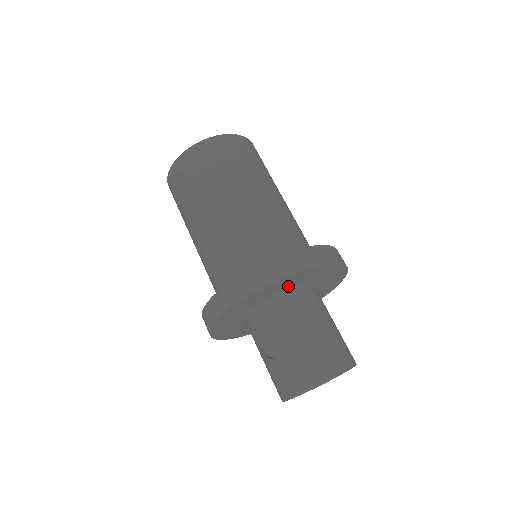
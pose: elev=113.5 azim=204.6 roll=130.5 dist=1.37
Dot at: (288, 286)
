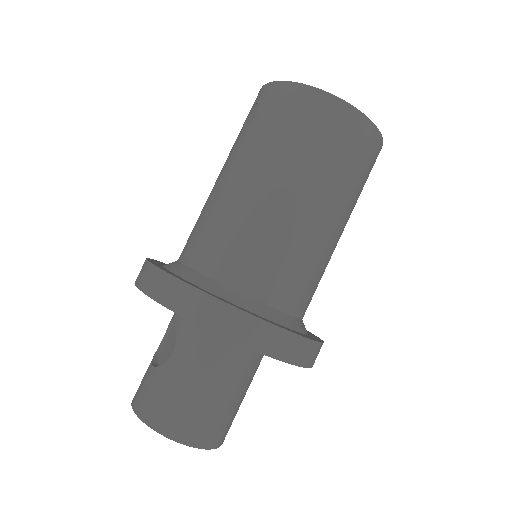
Dot at: occluded
